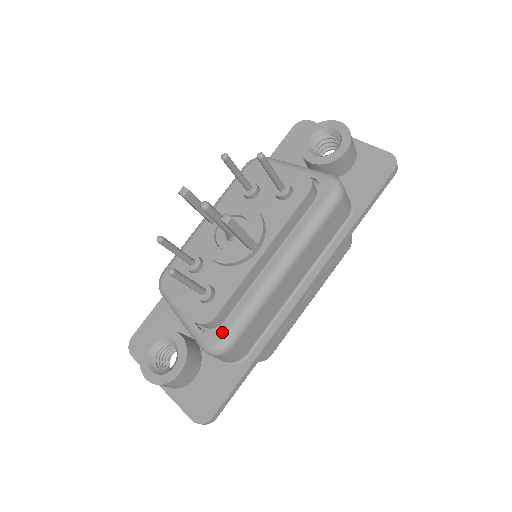
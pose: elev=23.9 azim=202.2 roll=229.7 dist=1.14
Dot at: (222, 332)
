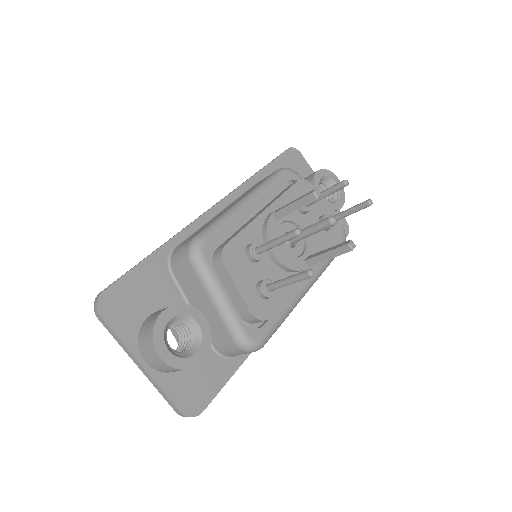
Dot at: (264, 331)
